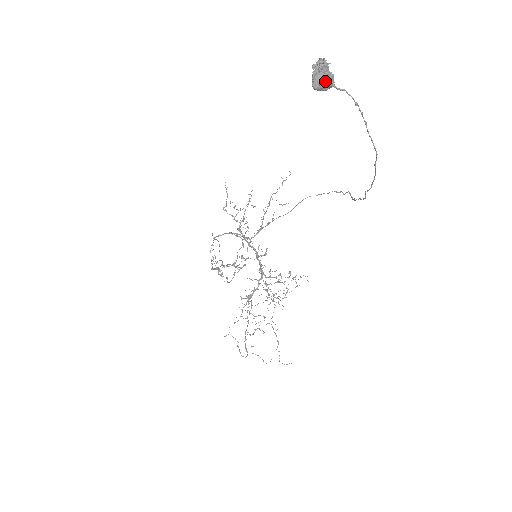
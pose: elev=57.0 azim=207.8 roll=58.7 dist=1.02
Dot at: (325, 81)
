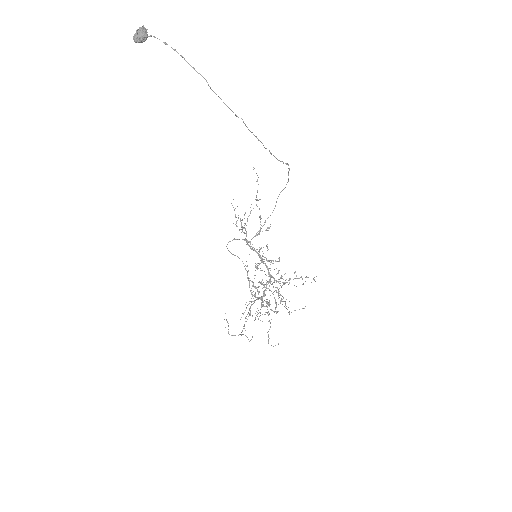
Dot at: (138, 34)
